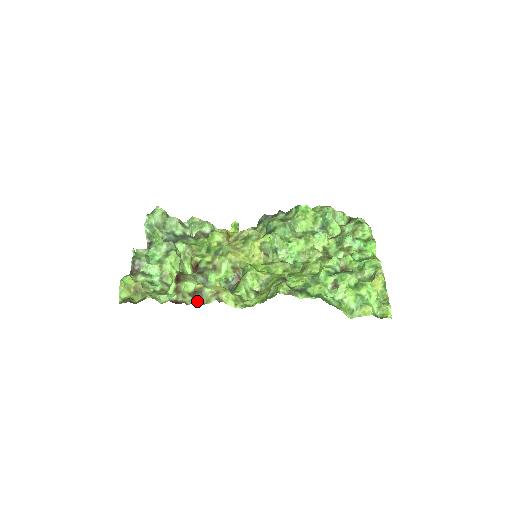
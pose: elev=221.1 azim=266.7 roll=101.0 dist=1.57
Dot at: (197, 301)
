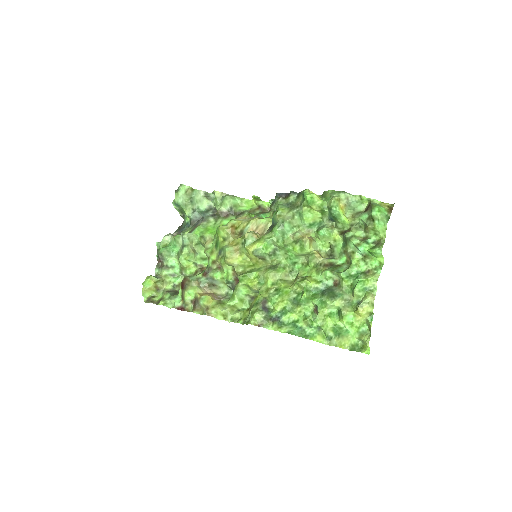
Dot at: (194, 312)
